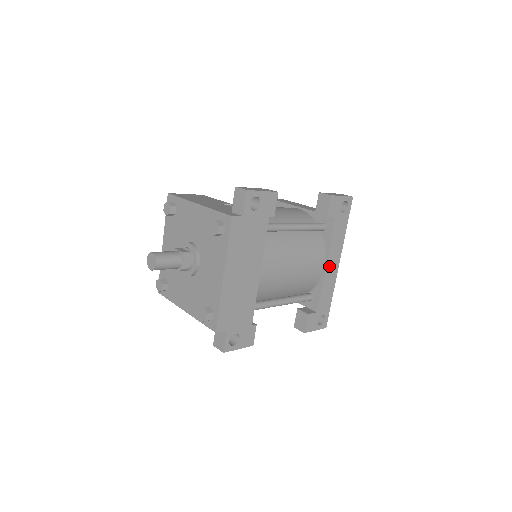
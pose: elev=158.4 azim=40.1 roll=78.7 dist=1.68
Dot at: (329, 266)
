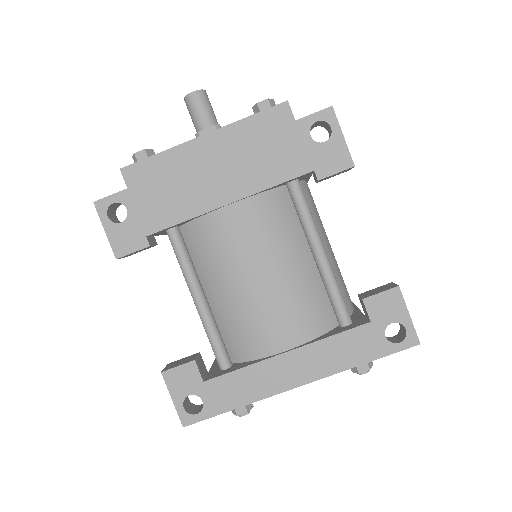
Dot at: (288, 361)
